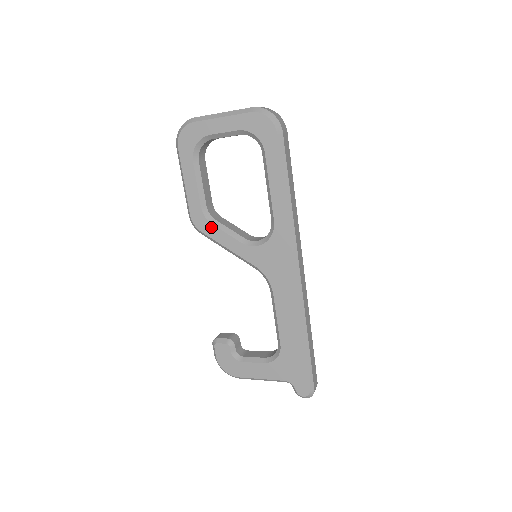
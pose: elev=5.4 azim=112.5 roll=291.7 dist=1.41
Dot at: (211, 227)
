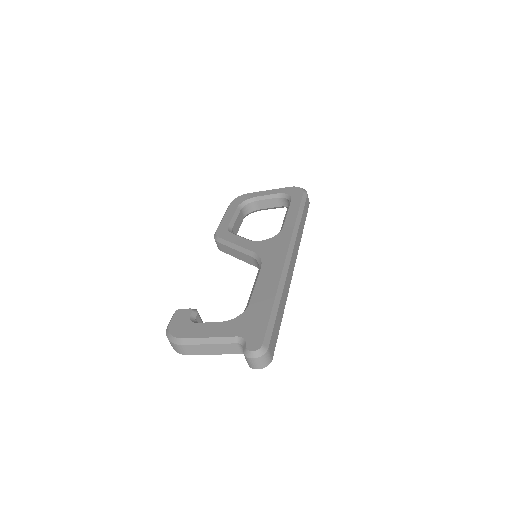
Dot at: (229, 234)
